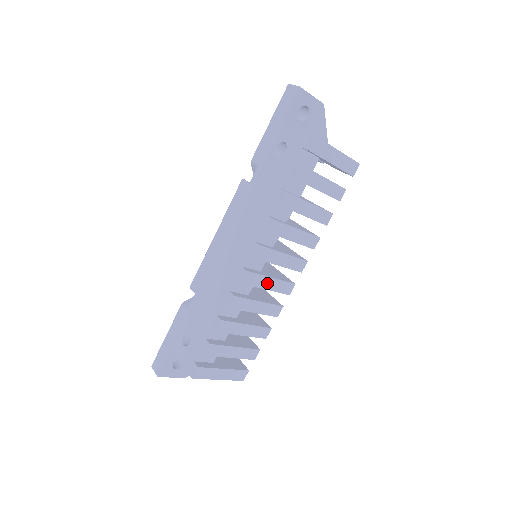
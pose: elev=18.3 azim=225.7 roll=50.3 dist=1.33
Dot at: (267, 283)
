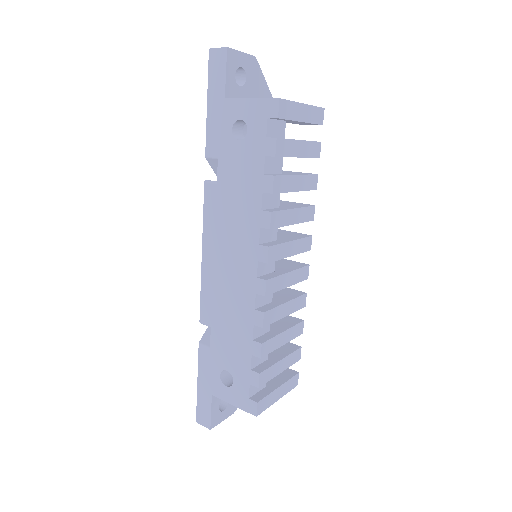
Dot at: (287, 280)
